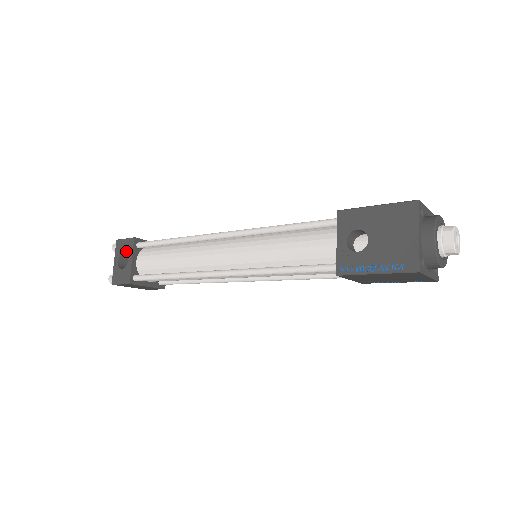
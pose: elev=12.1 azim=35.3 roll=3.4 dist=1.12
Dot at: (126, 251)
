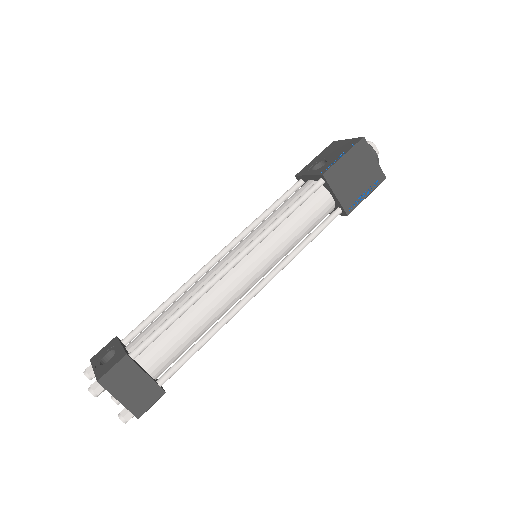
Dot at: (109, 350)
